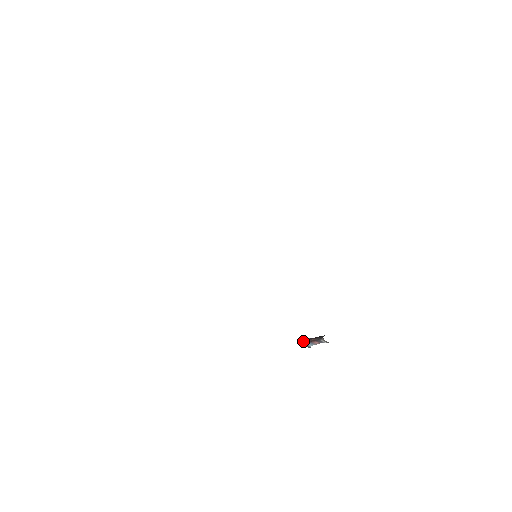
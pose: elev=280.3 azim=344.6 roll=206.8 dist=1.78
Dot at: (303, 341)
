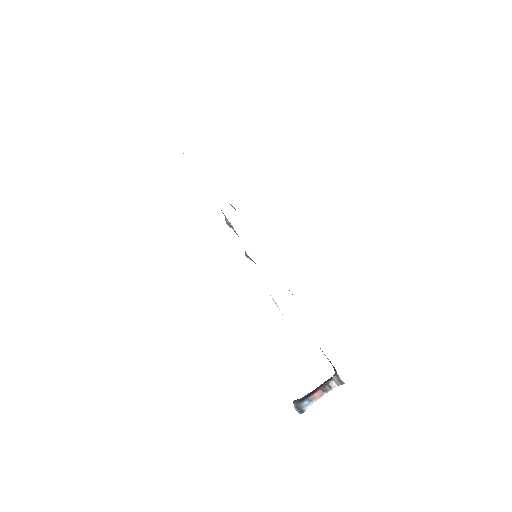
Dot at: (295, 401)
